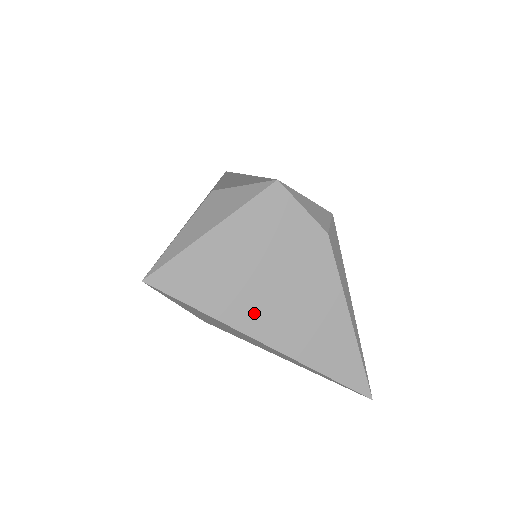
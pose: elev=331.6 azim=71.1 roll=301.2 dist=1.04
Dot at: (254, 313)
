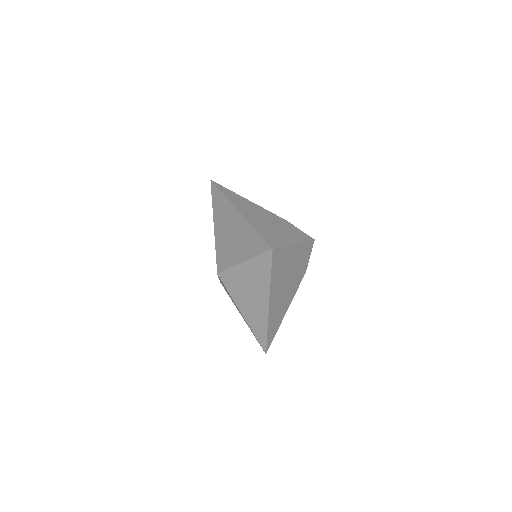
Dot at: (277, 290)
